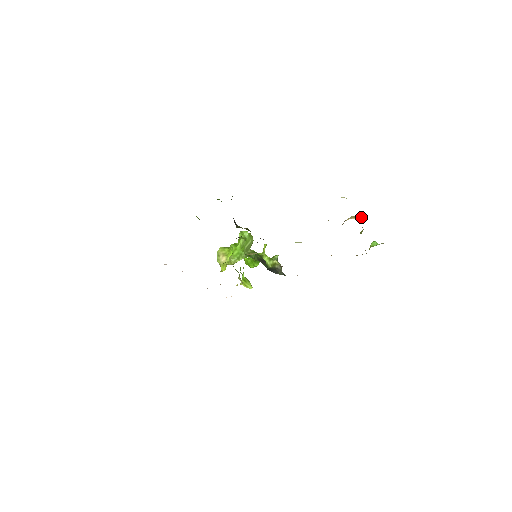
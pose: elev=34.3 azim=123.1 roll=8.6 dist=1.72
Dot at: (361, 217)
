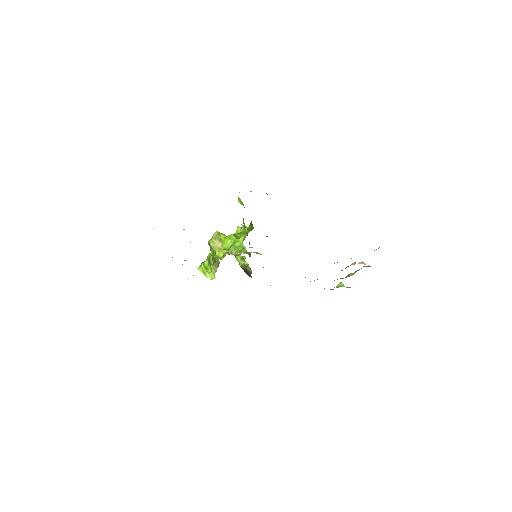
Dot at: (370, 266)
